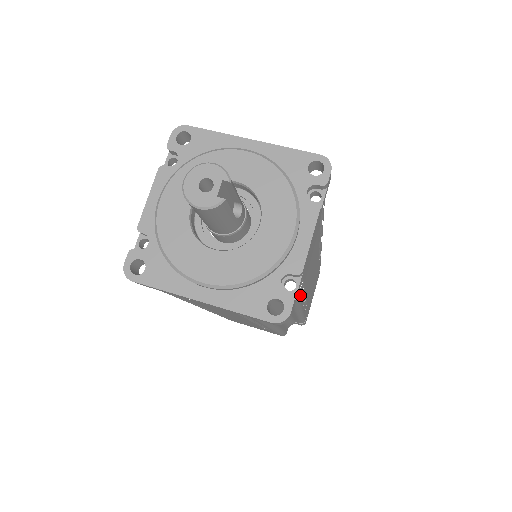
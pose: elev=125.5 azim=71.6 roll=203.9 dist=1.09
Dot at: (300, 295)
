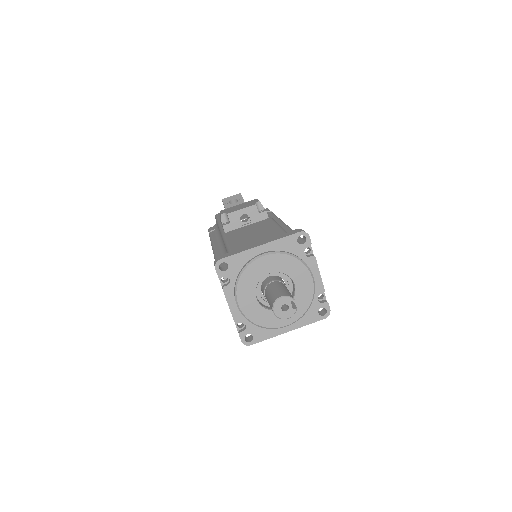
Dot at: occluded
